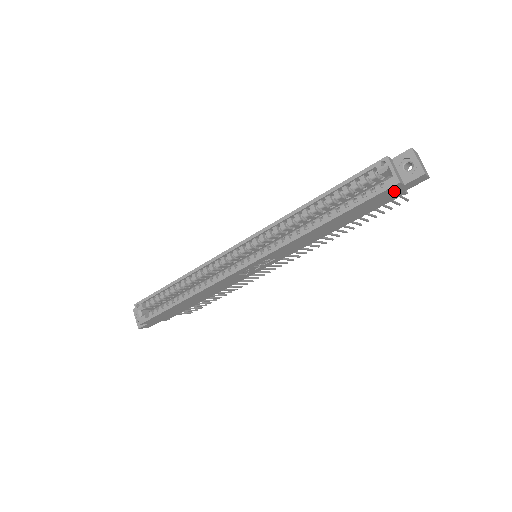
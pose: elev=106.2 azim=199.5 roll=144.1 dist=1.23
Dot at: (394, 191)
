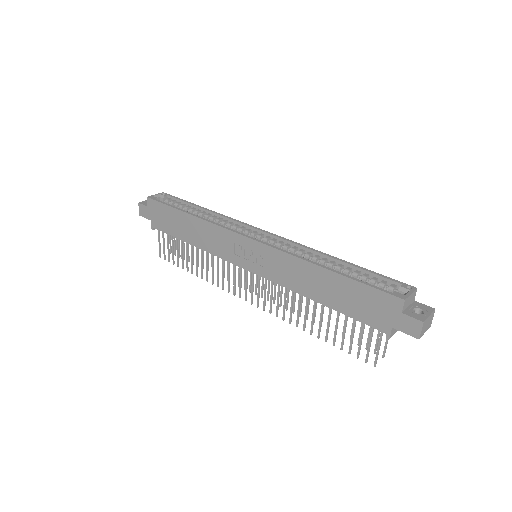
Dot at: (390, 310)
